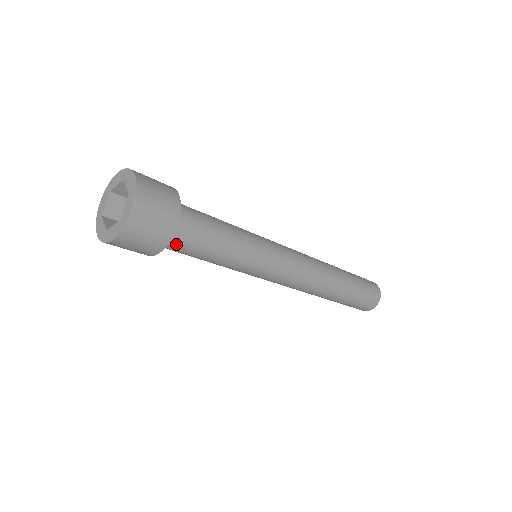
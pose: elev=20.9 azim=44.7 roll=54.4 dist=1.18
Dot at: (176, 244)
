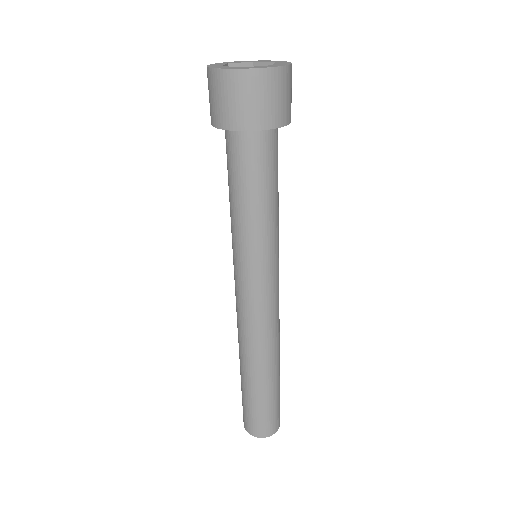
Dot at: (241, 147)
